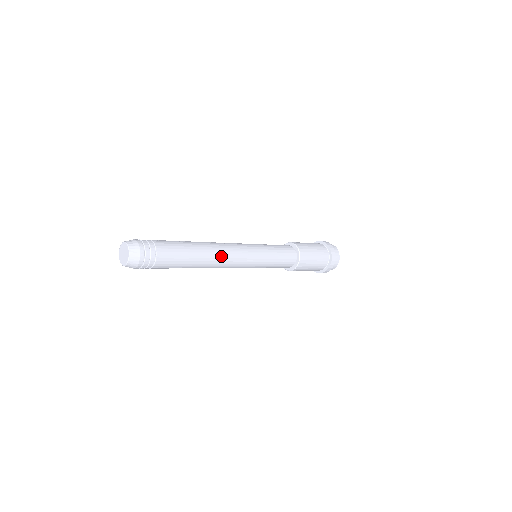
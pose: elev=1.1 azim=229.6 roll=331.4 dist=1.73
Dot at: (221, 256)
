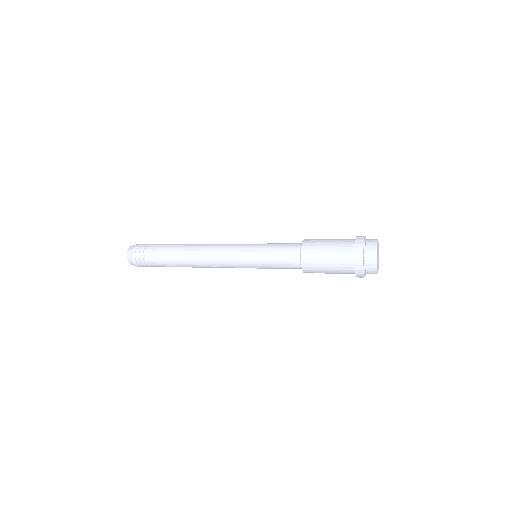
Dot at: (203, 247)
